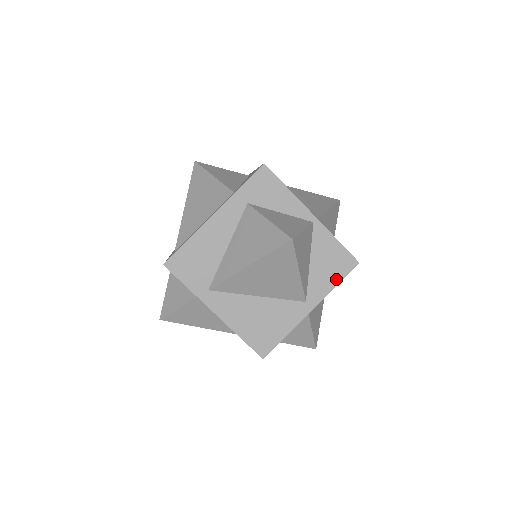
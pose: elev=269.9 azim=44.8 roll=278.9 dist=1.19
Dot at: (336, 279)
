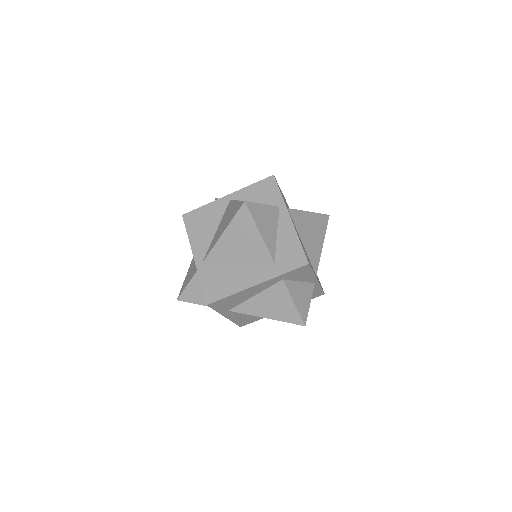
Dot at: occluded
